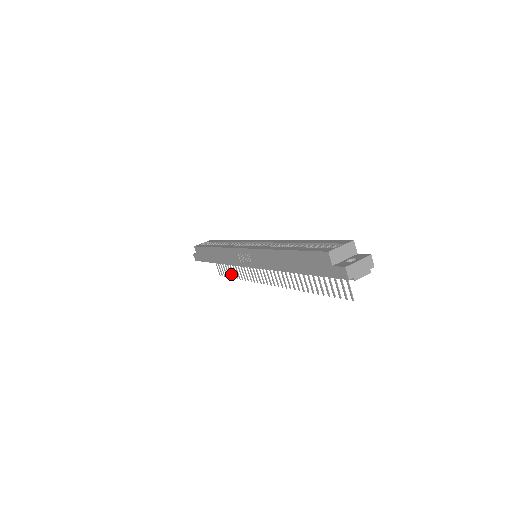
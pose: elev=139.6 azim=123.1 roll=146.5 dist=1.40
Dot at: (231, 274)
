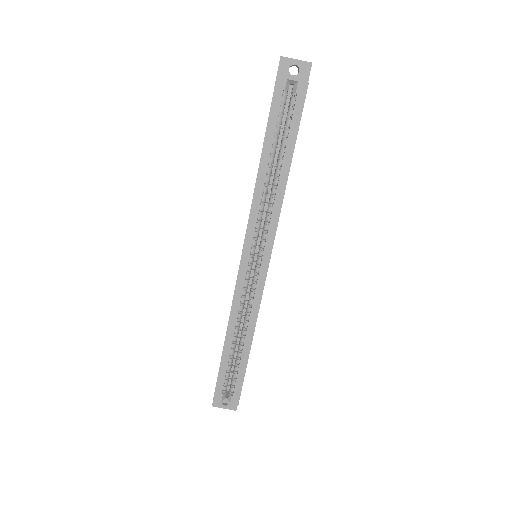
Dot at: occluded
